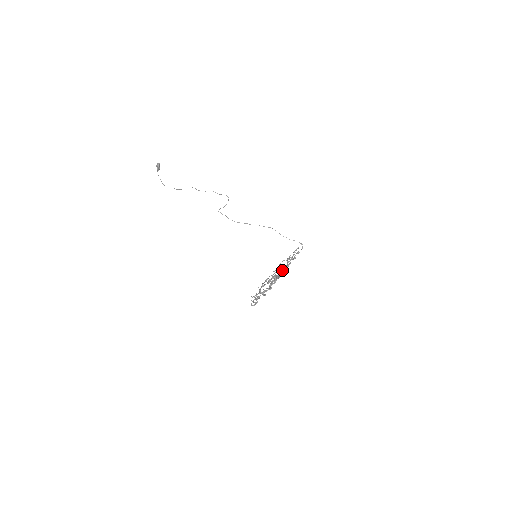
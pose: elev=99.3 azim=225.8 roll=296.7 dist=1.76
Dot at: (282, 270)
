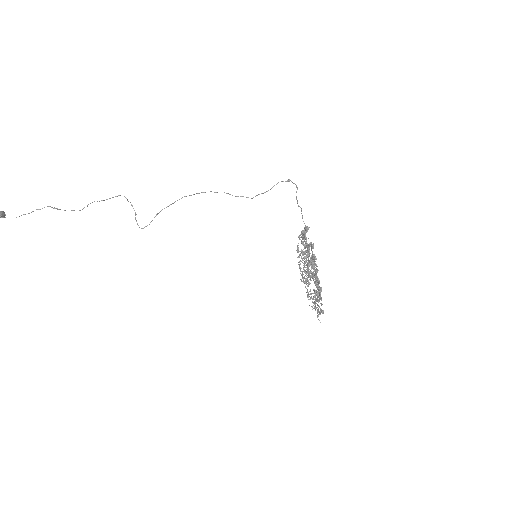
Dot at: (311, 264)
